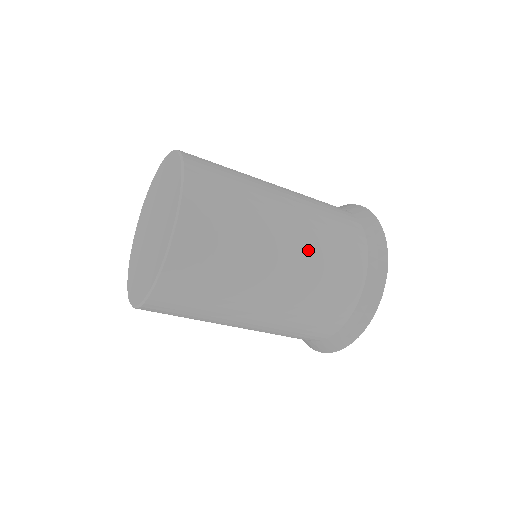
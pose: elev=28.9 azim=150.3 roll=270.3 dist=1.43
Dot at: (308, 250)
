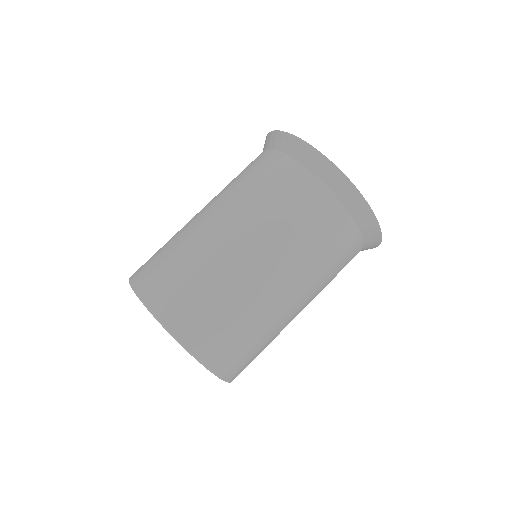
Dot at: (302, 272)
